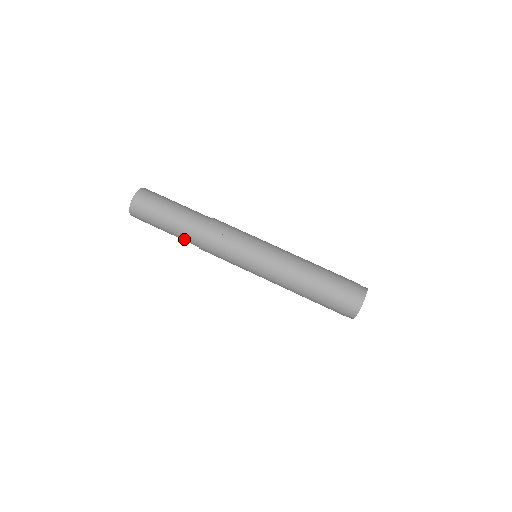
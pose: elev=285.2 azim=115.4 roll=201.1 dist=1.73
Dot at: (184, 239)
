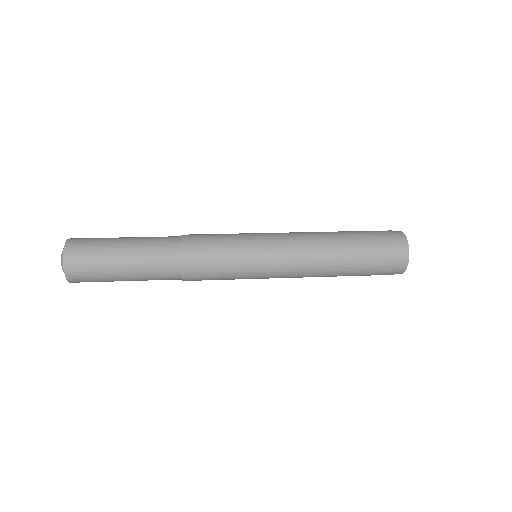
Dot at: (157, 278)
